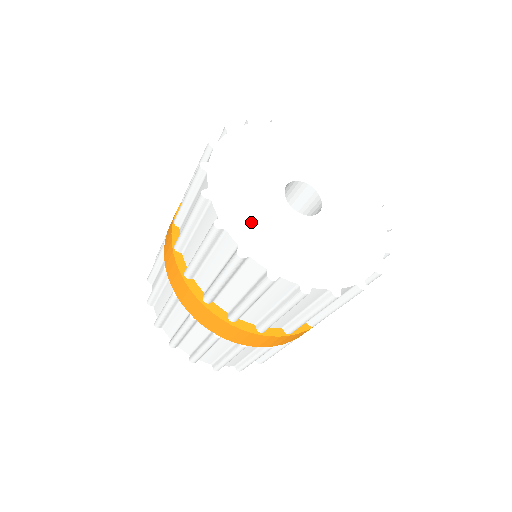
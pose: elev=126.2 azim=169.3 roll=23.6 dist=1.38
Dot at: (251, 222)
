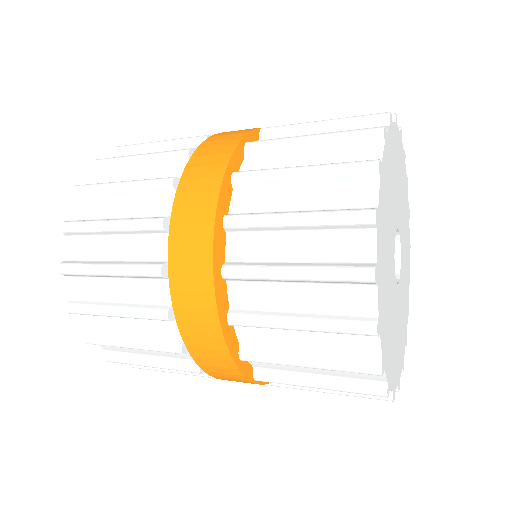
Dot at: (384, 243)
